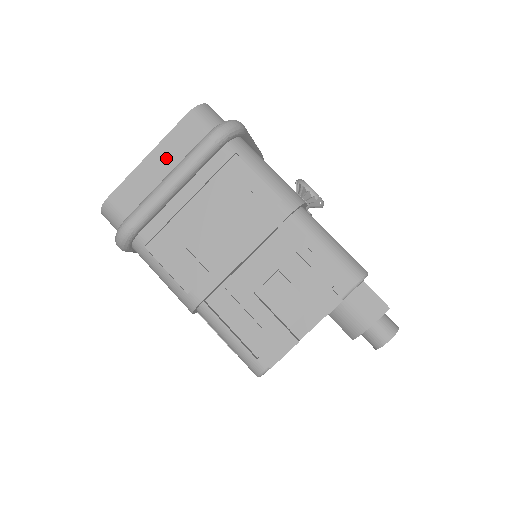
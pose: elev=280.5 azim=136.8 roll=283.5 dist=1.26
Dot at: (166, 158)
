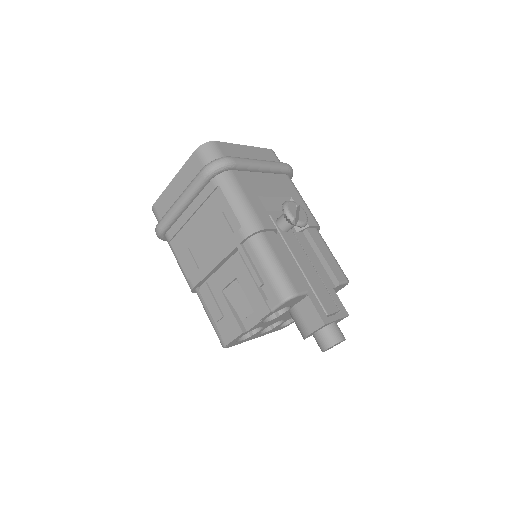
Dot at: (182, 182)
